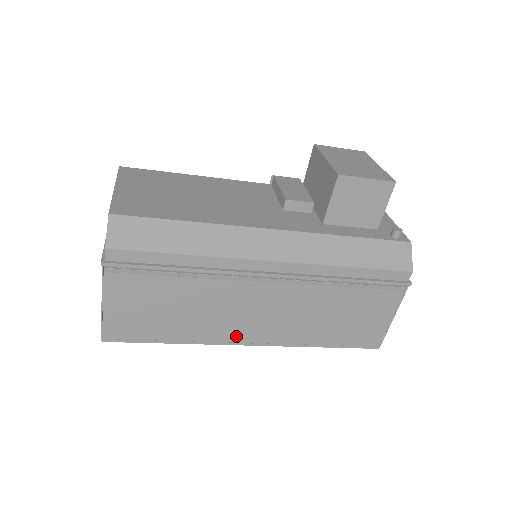
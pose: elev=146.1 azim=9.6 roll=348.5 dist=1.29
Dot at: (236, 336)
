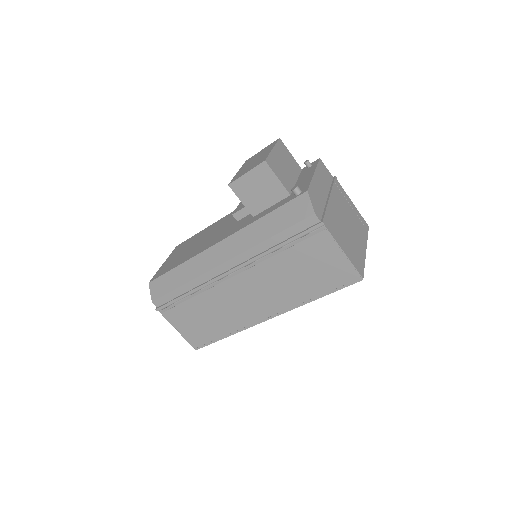
Dot at: (254, 317)
